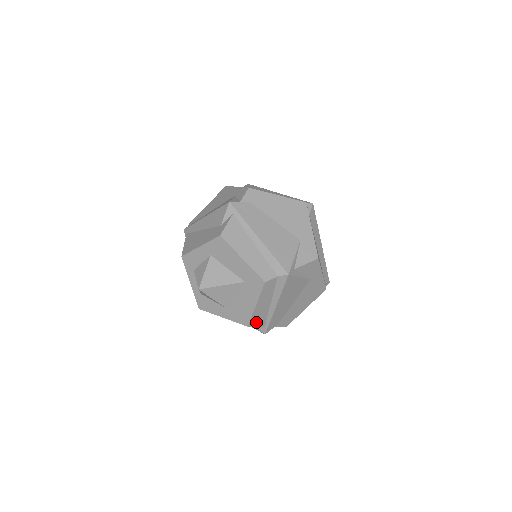
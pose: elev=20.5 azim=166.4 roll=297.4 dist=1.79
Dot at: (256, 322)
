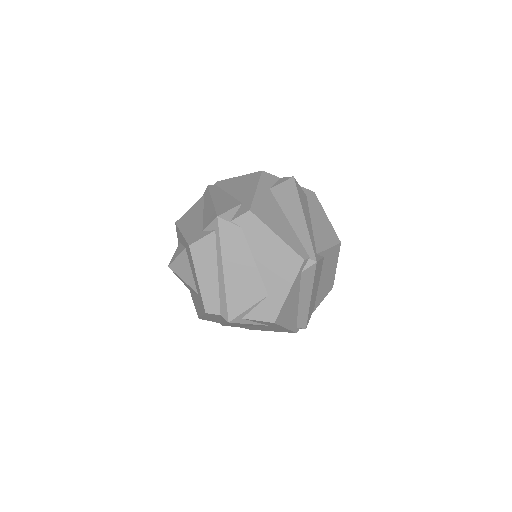
Dot at: (209, 320)
